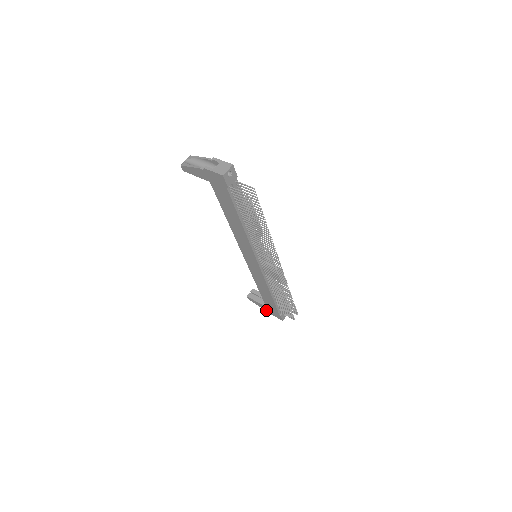
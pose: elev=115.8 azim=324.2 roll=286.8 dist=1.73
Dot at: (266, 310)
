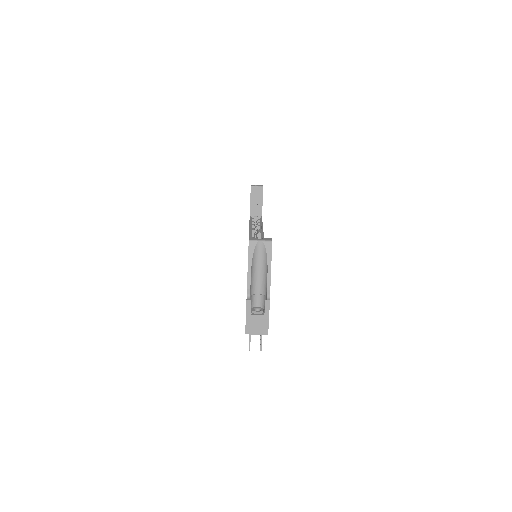
Dot at: occluded
